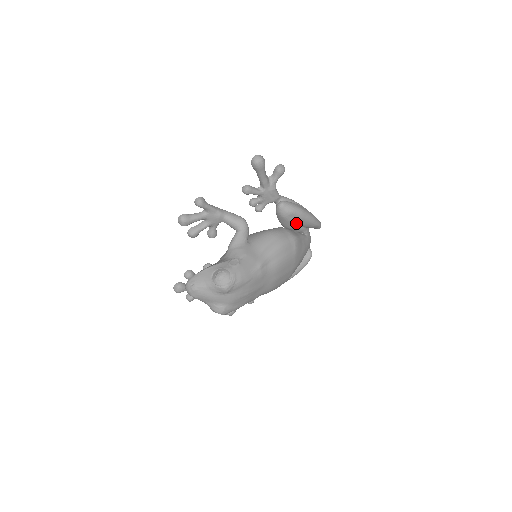
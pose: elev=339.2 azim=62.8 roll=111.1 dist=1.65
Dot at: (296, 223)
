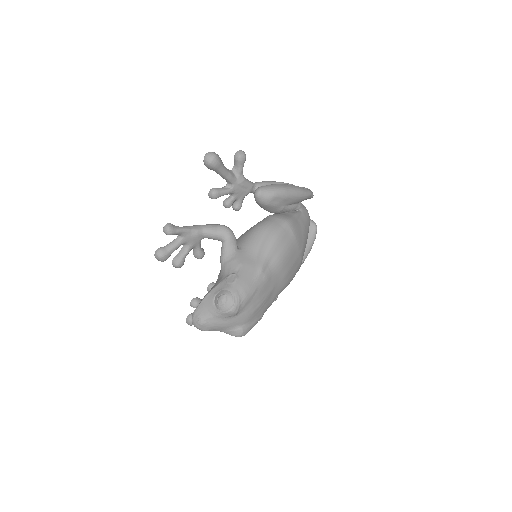
Dot at: (283, 204)
